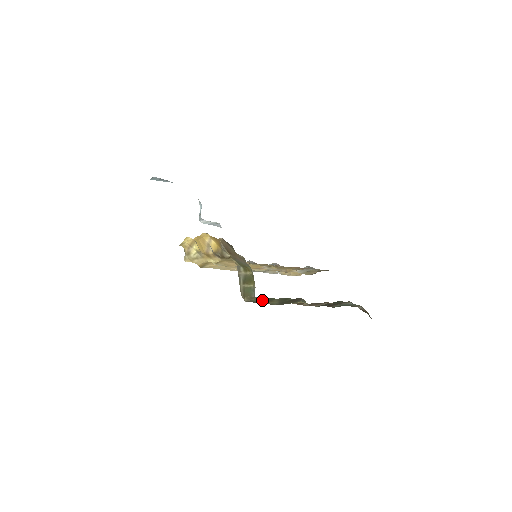
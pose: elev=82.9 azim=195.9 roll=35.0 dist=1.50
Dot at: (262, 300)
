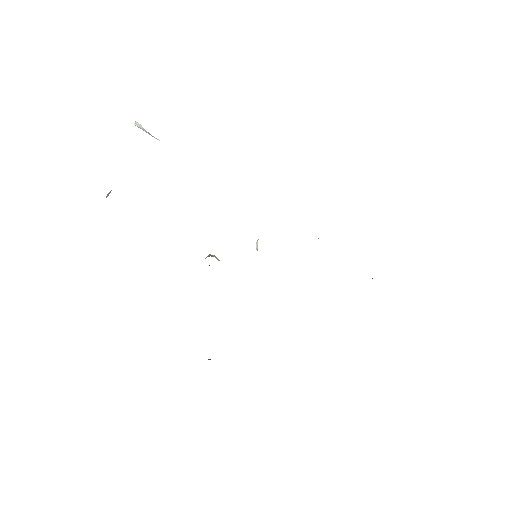
Dot at: occluded
